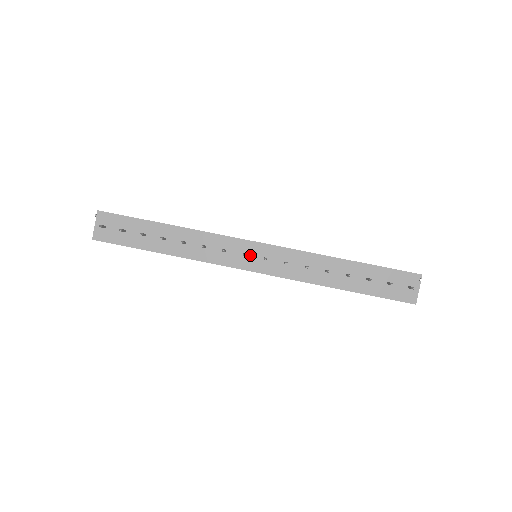
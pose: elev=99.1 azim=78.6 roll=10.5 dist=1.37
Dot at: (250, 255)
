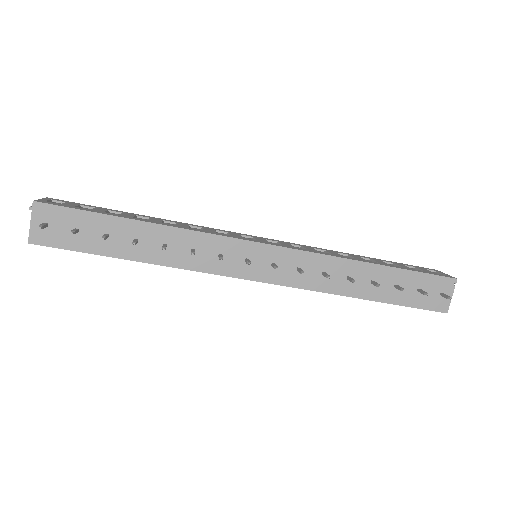
Dot at: (254, 260)
